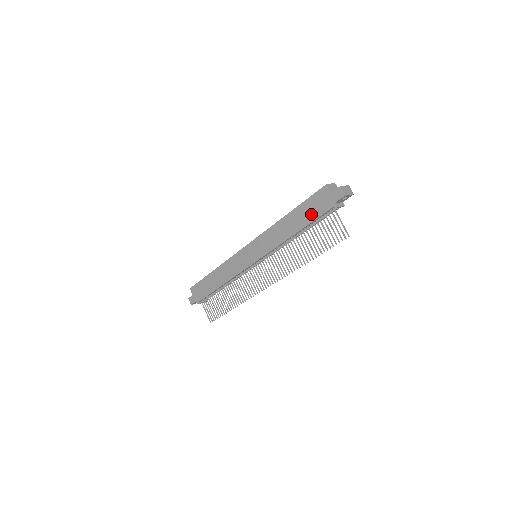
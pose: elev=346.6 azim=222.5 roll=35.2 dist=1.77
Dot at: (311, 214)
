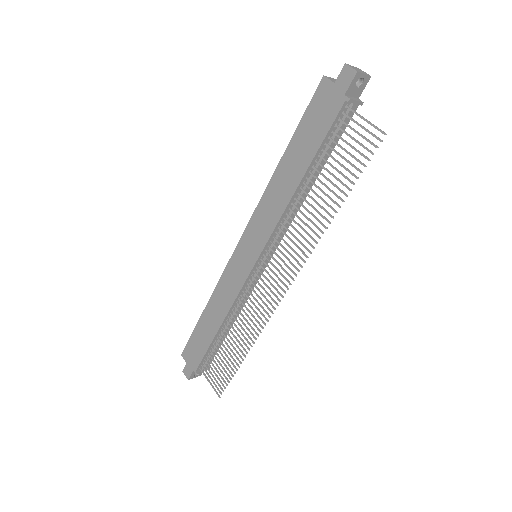
Dot at: (314, 136)
